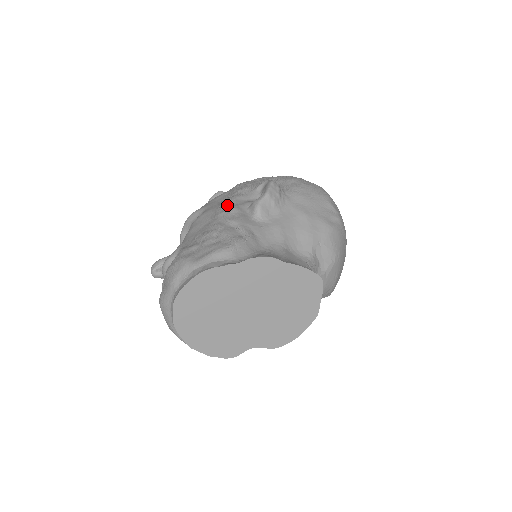
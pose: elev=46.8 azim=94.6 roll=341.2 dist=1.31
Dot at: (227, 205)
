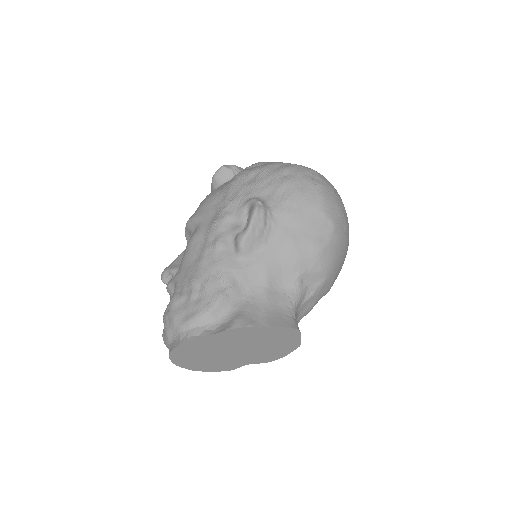
Dot at: (214, 234)
